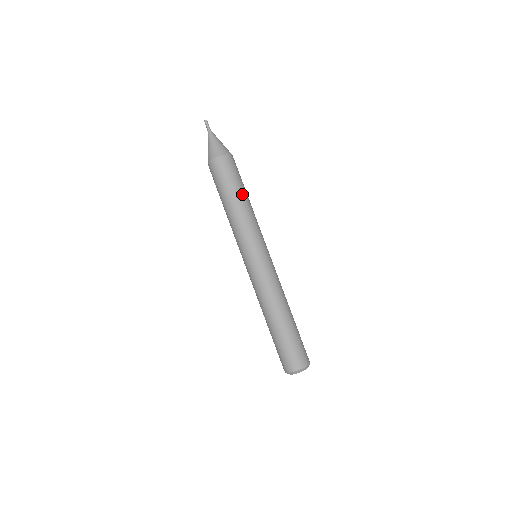
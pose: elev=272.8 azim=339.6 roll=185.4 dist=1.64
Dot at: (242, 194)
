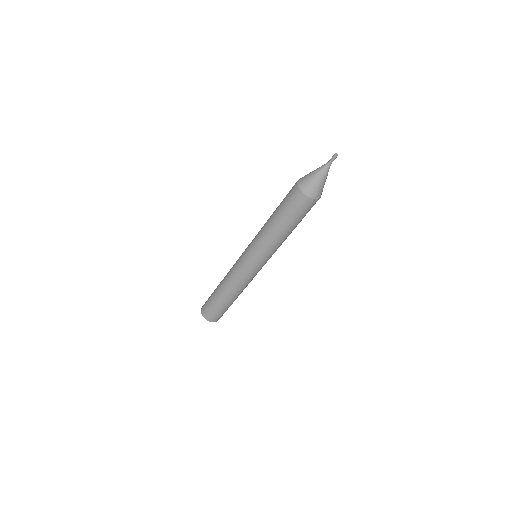
Dot at: (285, 227)
